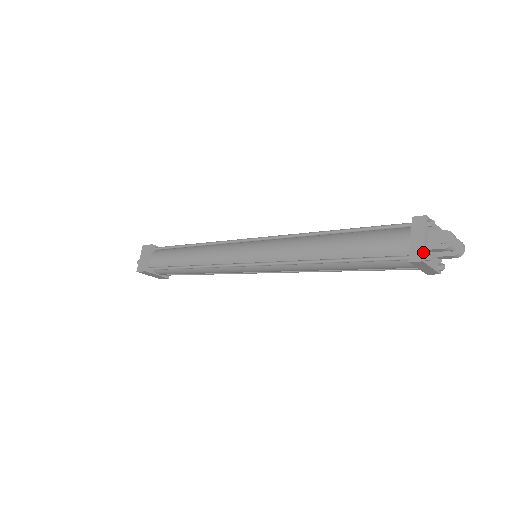
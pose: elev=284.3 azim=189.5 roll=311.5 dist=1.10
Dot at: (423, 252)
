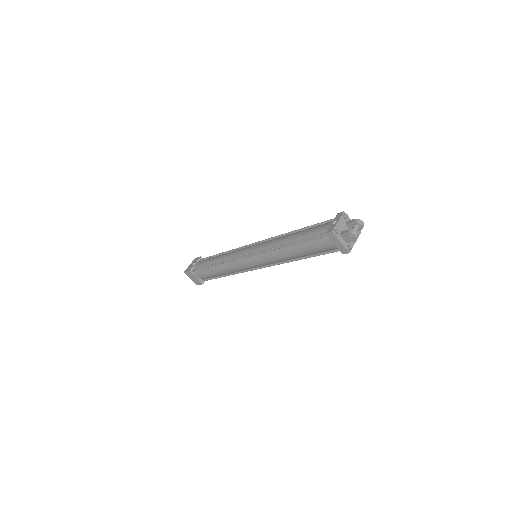
Dot at: (346, 249)
